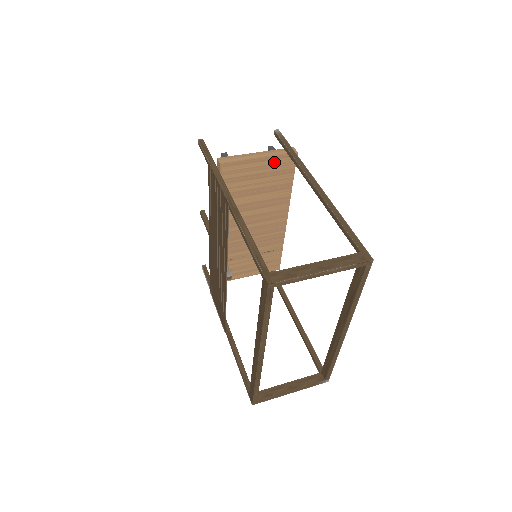
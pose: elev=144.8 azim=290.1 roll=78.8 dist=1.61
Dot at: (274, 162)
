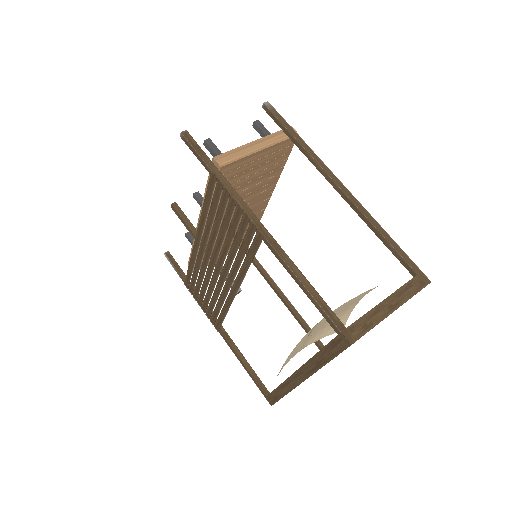
Dot at: (274, 149)
